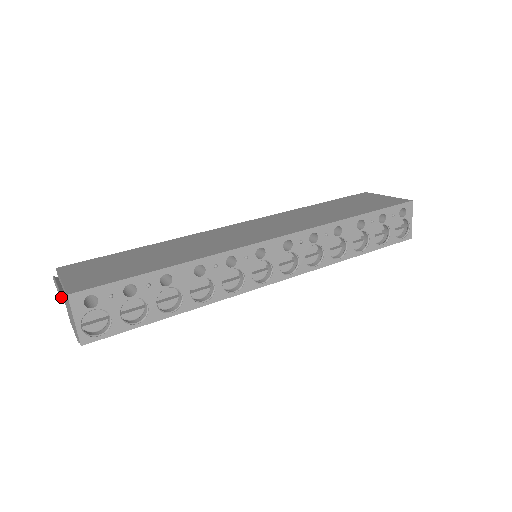
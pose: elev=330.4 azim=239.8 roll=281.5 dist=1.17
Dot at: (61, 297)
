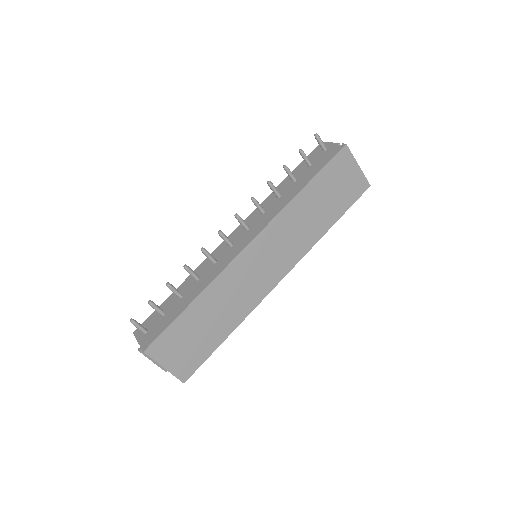
Dot at: (165, 371)
